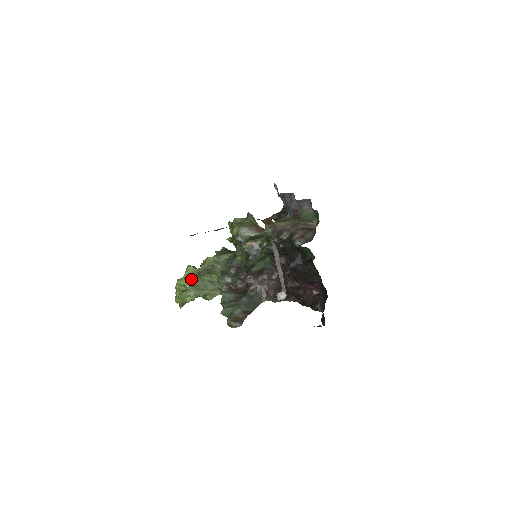
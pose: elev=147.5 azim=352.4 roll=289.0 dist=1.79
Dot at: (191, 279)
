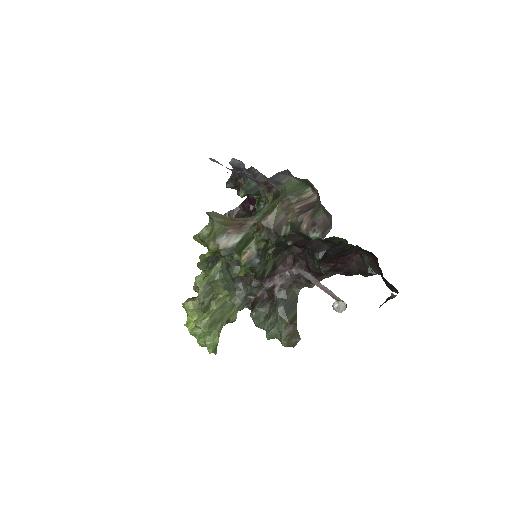
Dot at: (203, 321)
